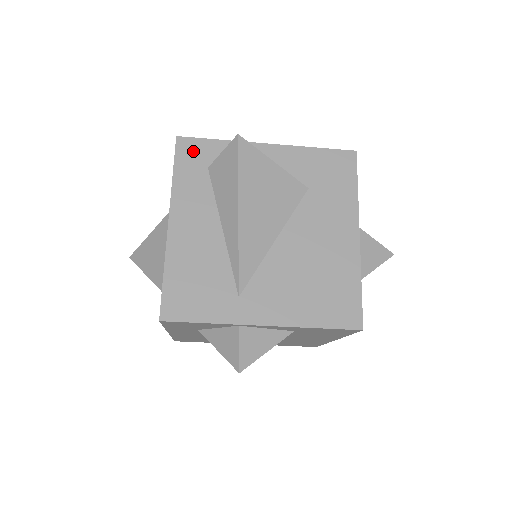
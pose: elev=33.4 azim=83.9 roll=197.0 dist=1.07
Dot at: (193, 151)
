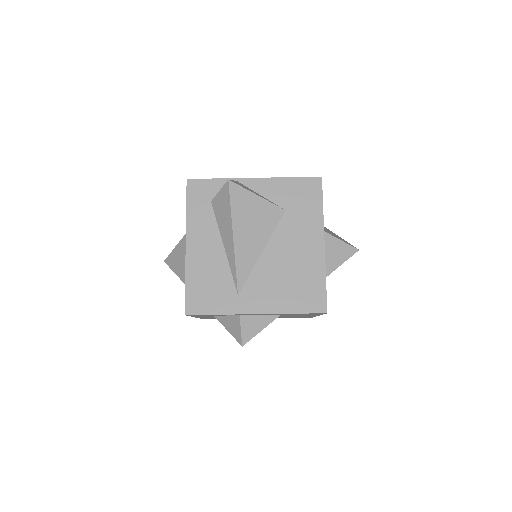
Dot at: (199, 189)
